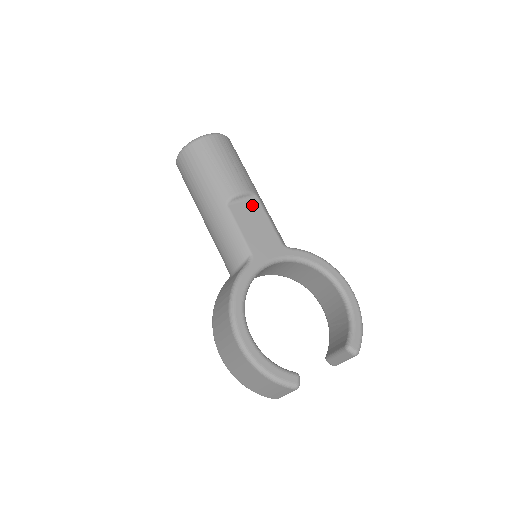
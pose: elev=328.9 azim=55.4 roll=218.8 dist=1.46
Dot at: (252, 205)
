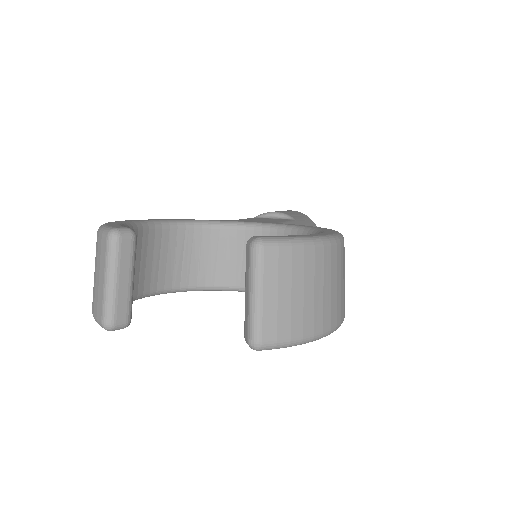
Dot at: (280, 219)
